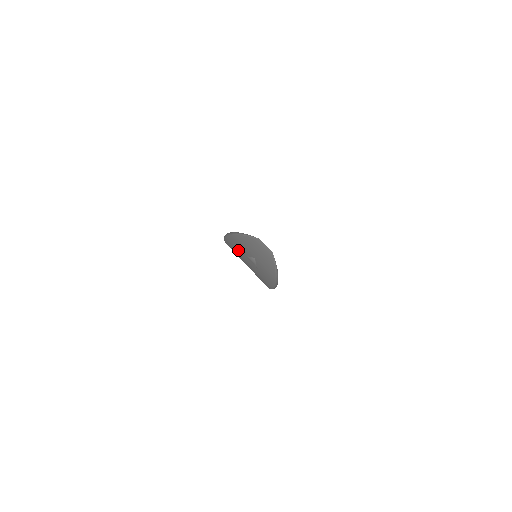
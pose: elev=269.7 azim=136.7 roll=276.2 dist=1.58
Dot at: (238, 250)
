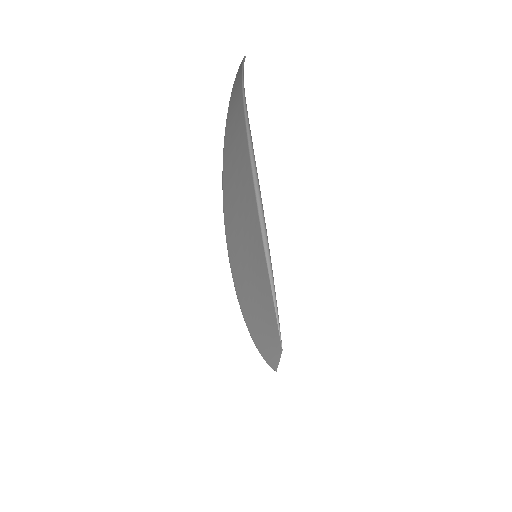
Dot at: (250, 210)
